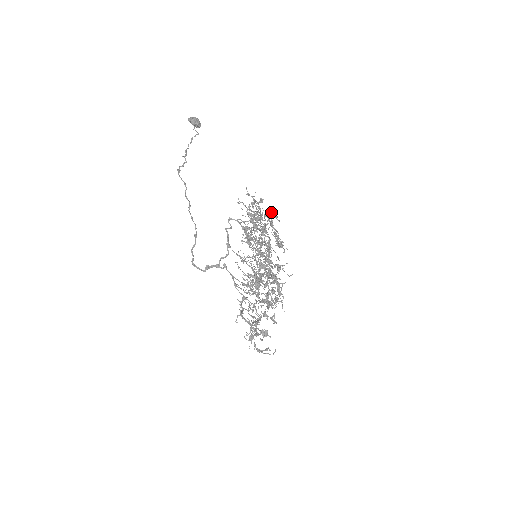
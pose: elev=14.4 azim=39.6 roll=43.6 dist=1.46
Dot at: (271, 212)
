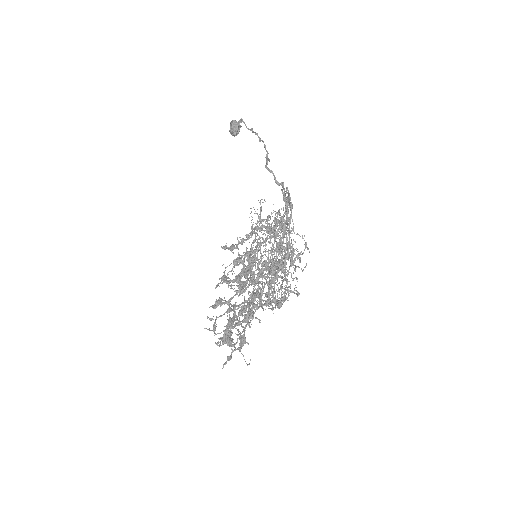
Dot at: (254, 249)
